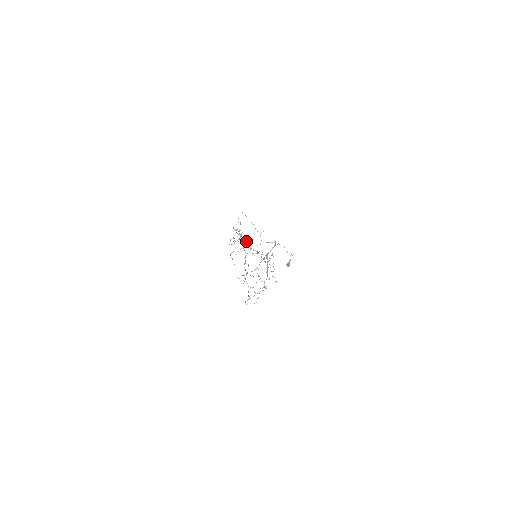
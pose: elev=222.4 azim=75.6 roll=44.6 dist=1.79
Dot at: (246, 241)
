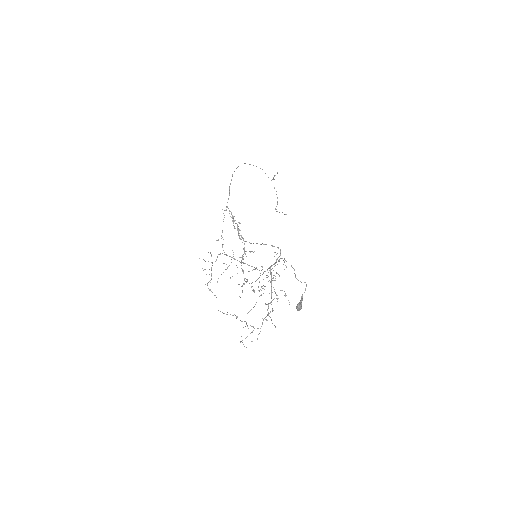
Dot at: (233, 254)
